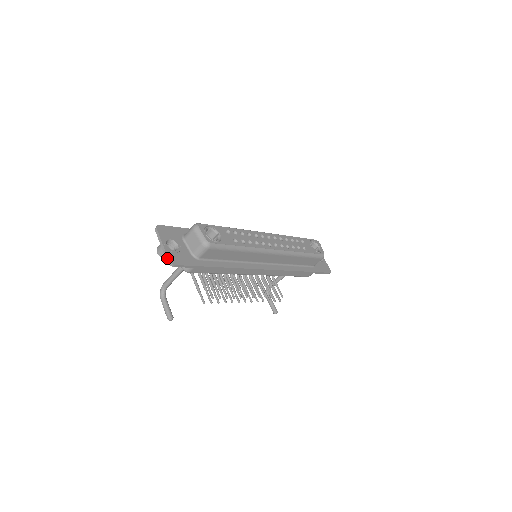
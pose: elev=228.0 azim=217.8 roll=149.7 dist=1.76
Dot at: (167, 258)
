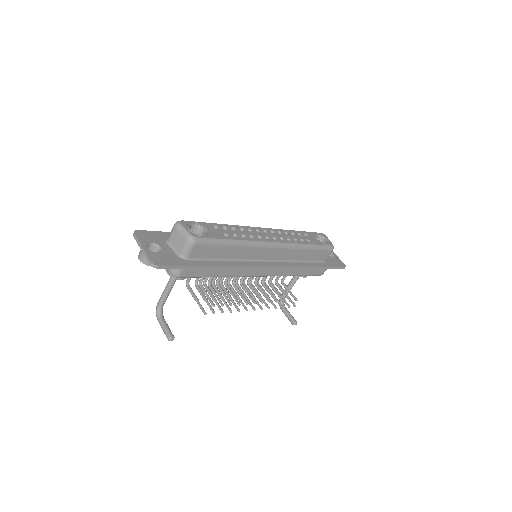
Dot at: (149, 260)
